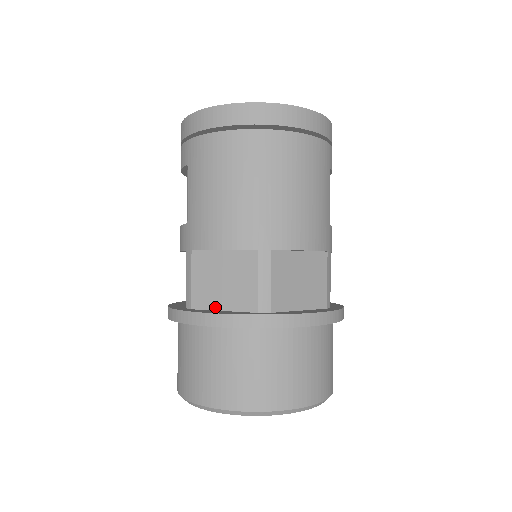
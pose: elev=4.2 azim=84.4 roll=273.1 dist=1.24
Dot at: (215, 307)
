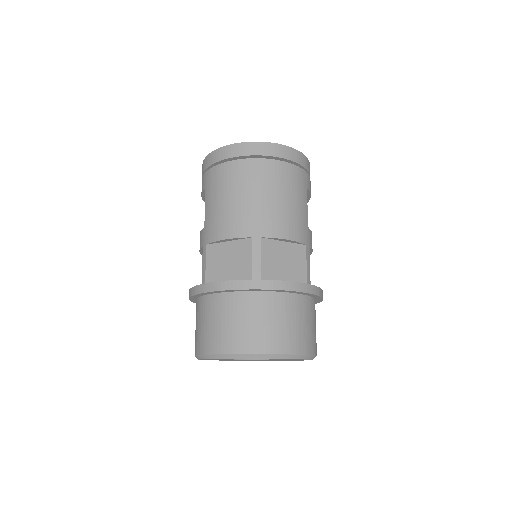
Dot at: occluded
